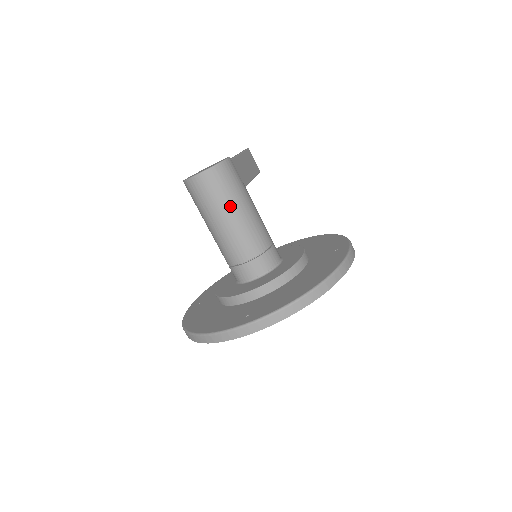
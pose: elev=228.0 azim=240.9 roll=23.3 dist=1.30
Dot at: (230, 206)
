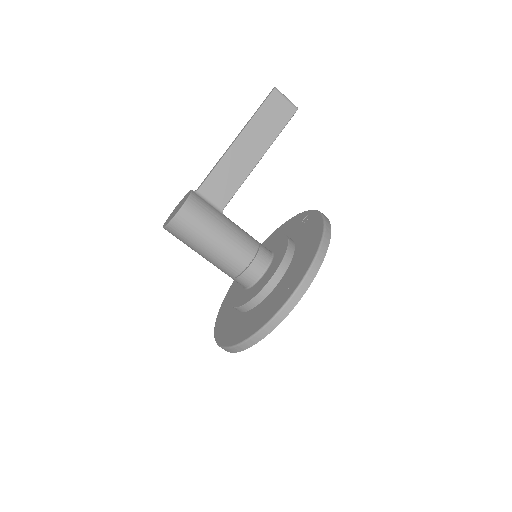
Dot at: (196, 248)
